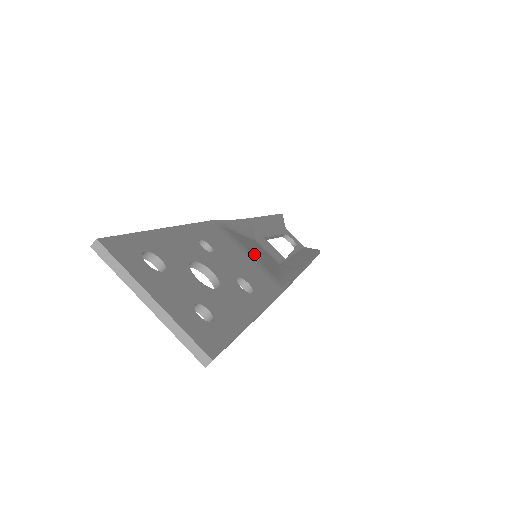
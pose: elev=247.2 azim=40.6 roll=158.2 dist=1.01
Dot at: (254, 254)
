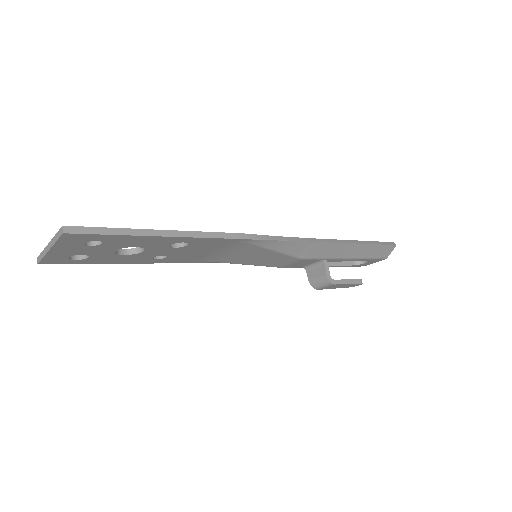
Dot at: occluded
